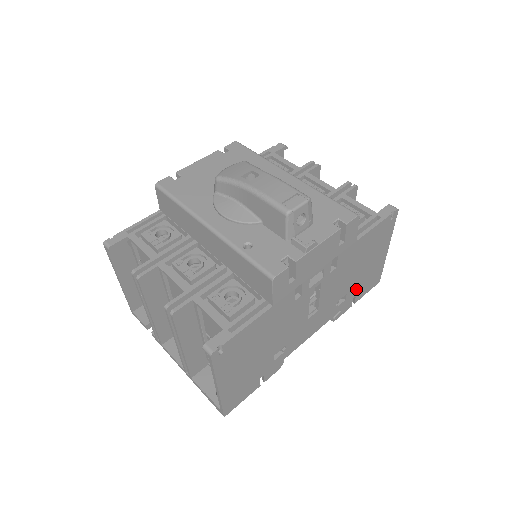
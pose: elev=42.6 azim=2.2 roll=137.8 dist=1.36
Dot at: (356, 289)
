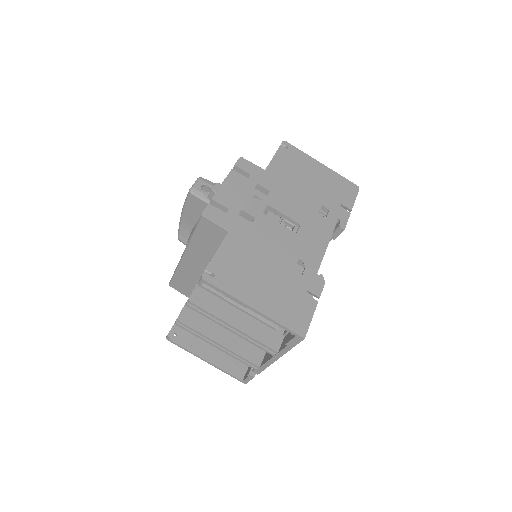
Dot at: (331, 200)
